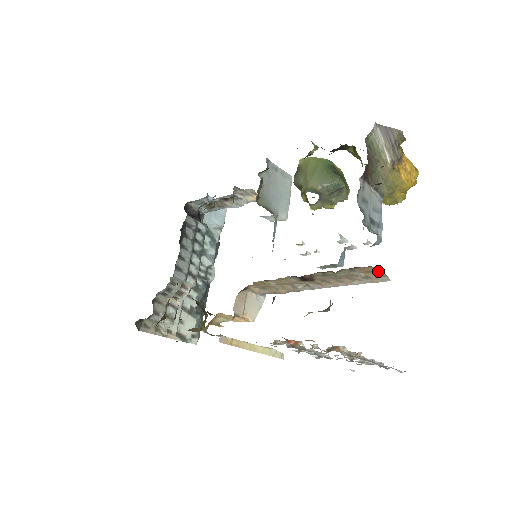
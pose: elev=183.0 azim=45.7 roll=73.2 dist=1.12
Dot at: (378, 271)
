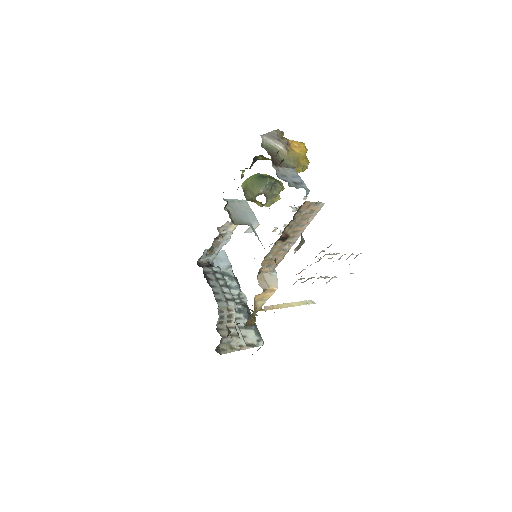
Dot at: (313, 202)
